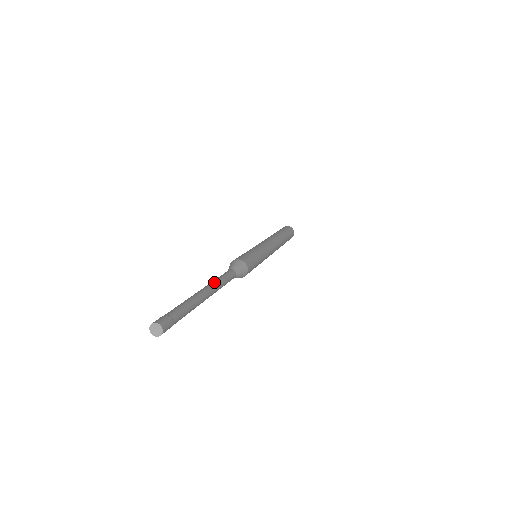
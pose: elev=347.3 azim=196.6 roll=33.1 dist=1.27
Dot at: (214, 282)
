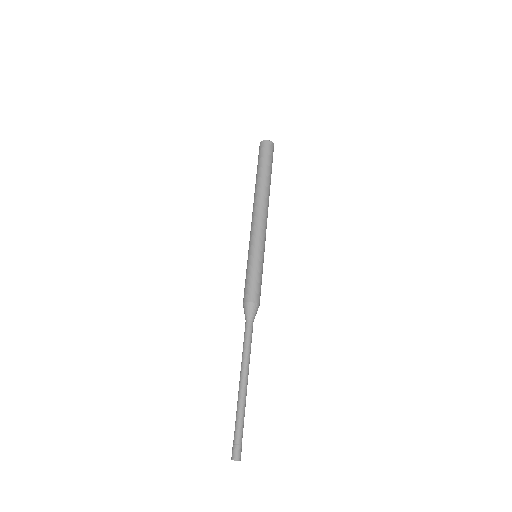
Dot at: (248, 362)
